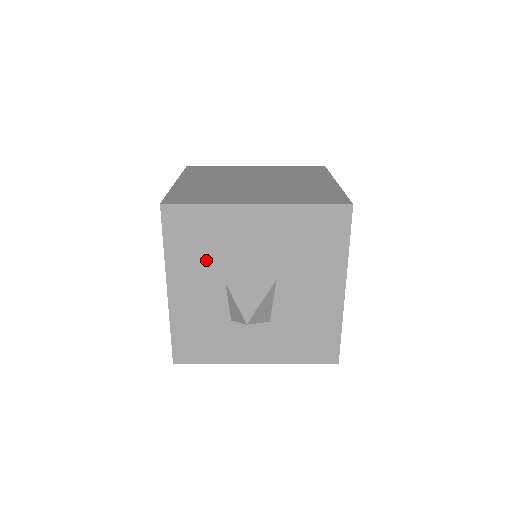
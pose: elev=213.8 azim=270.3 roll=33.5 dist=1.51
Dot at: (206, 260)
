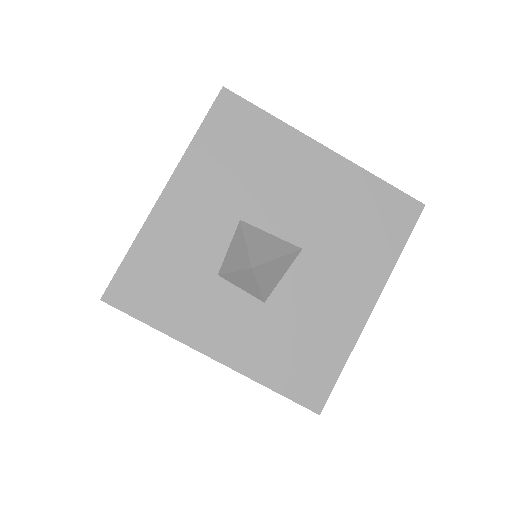
Dot at: (234, 179)
